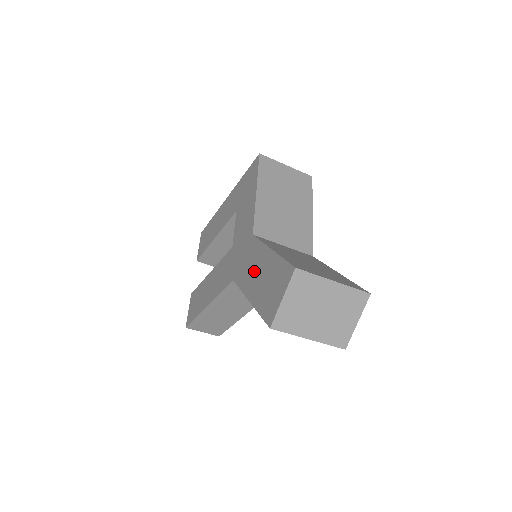
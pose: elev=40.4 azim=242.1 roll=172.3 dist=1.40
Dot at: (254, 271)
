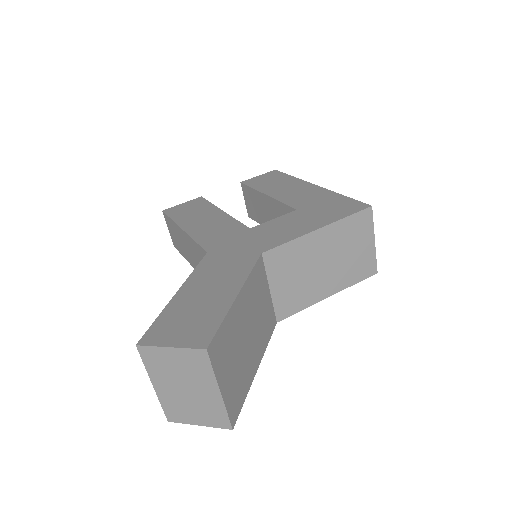
Dot at: (213, 281)
